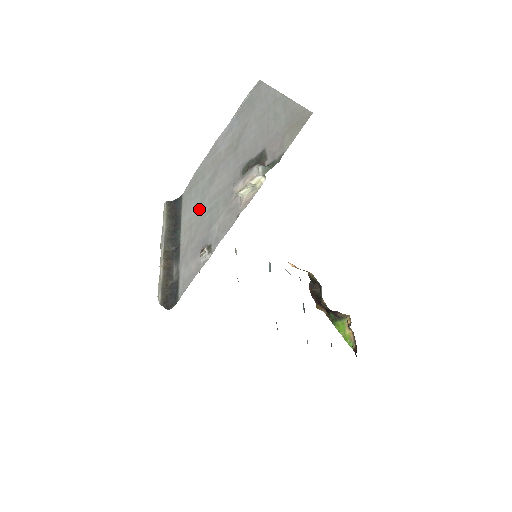
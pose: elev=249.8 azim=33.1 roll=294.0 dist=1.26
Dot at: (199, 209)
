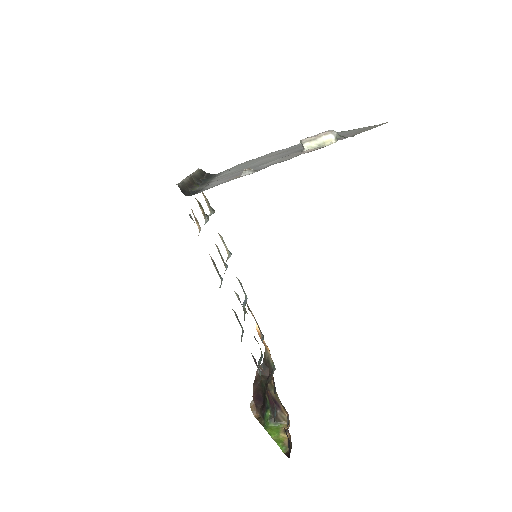
Dot at: (242, 168)
